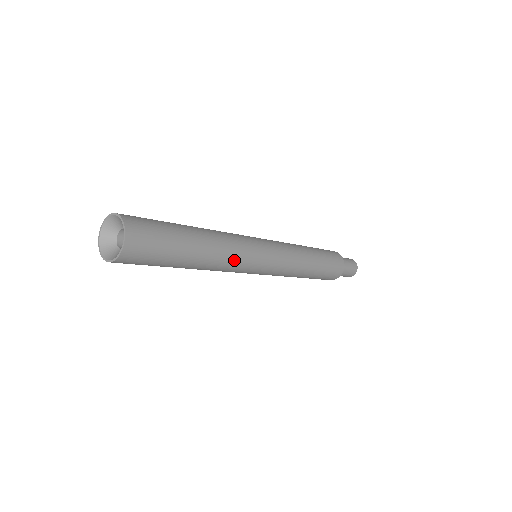
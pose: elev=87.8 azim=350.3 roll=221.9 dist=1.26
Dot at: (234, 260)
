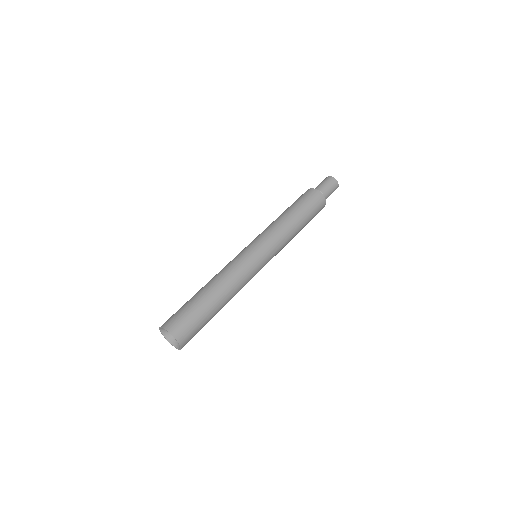
Dot at: (241, 280)
